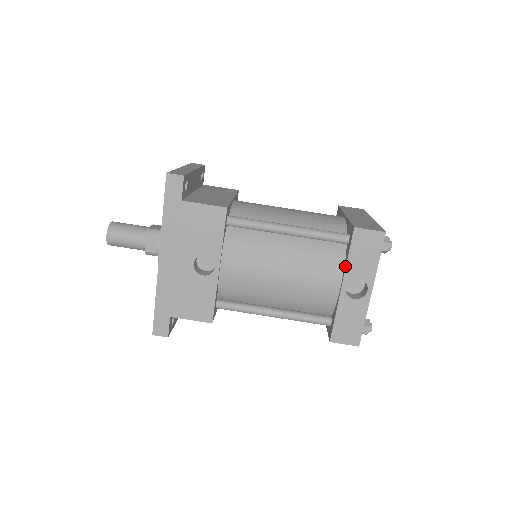
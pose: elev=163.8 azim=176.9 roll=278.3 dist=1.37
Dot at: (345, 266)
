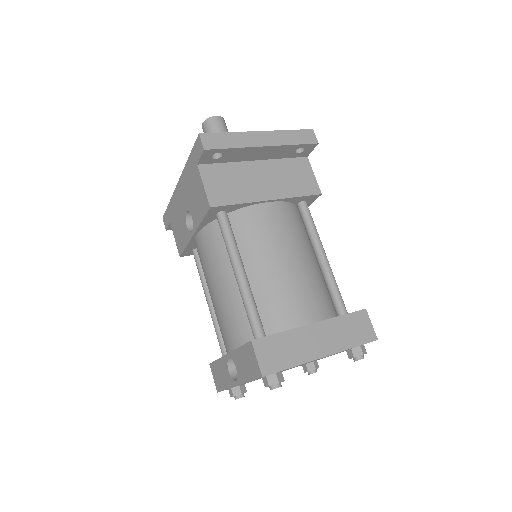
Dot at: (237, 348)
